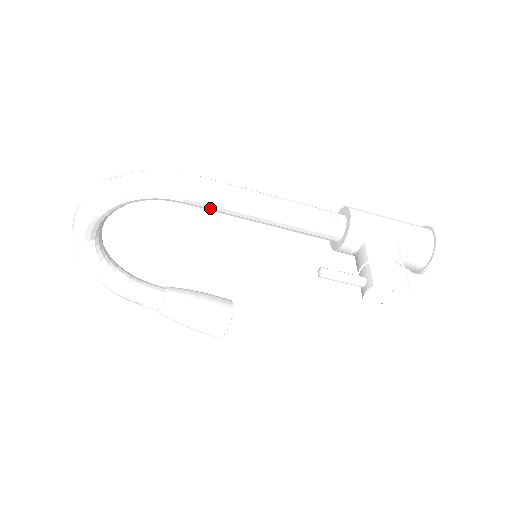
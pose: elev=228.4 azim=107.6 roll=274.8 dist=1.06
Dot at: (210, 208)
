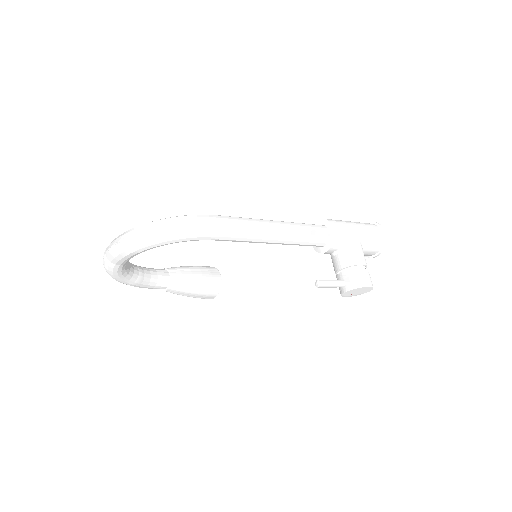
Dot at: (236, 241)
